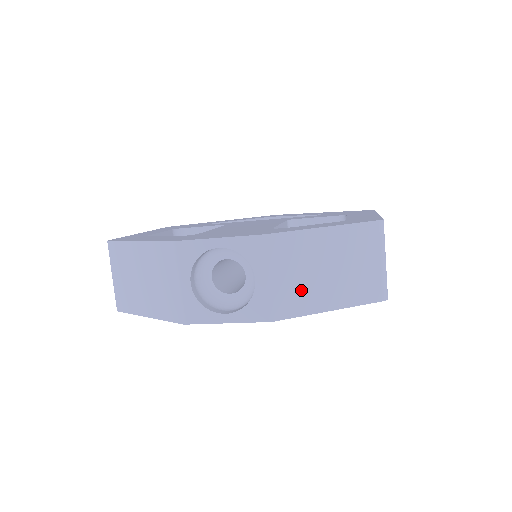
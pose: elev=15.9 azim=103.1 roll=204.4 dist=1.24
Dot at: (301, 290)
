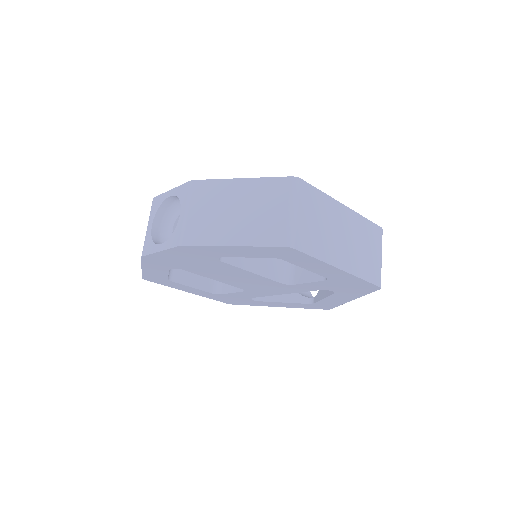
Dot at: (210, 225)
